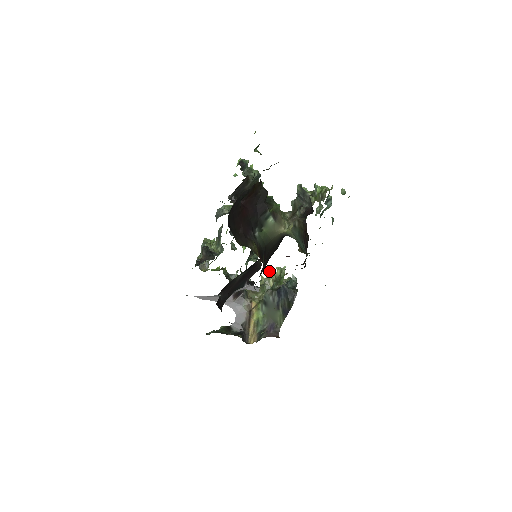
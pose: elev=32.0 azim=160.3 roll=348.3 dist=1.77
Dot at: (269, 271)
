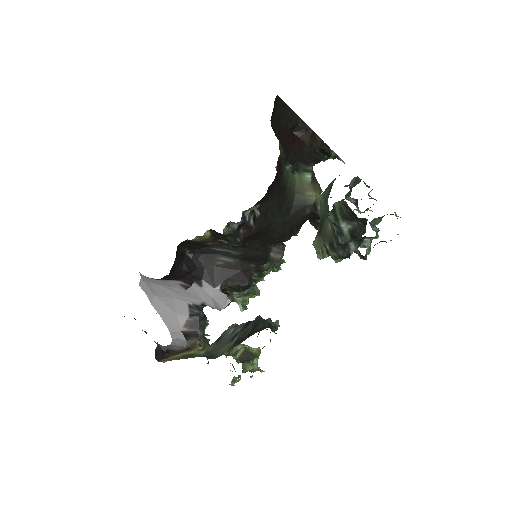
Dot at: occluded
